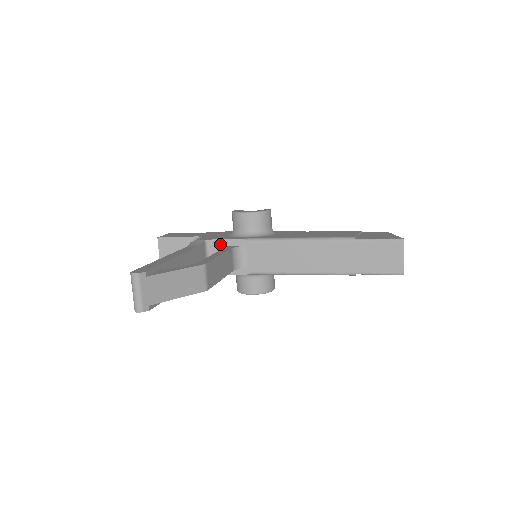
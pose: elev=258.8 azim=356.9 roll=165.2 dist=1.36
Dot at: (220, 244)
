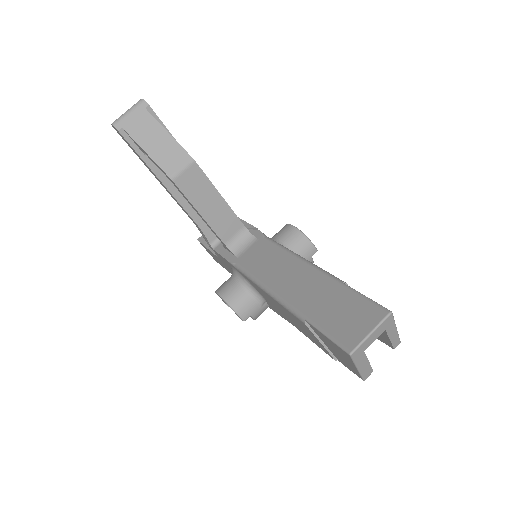
Dot at: occluded
